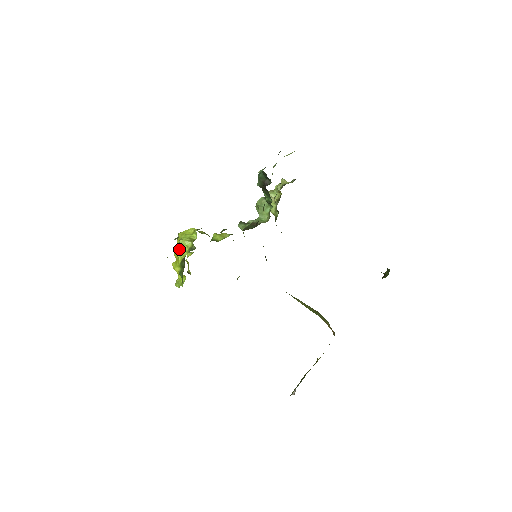
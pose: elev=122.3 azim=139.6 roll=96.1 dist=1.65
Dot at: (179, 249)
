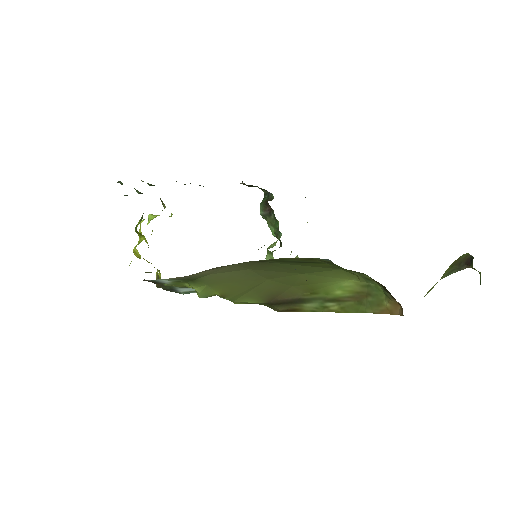
Dot at: occluded
